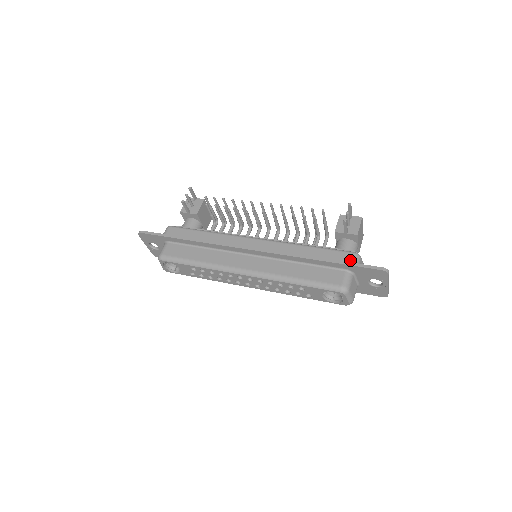
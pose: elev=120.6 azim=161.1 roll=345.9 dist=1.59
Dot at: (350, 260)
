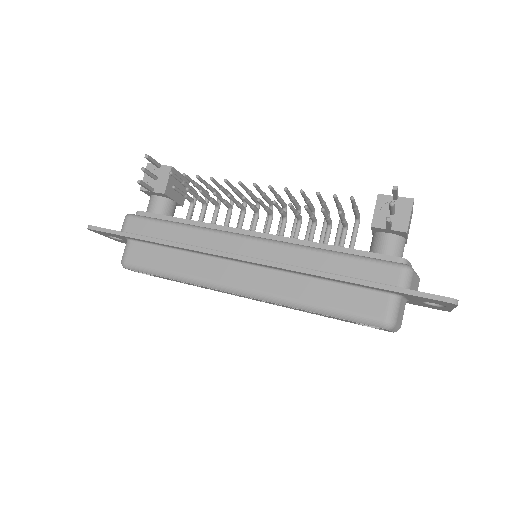
Dot at: (397, 280)
